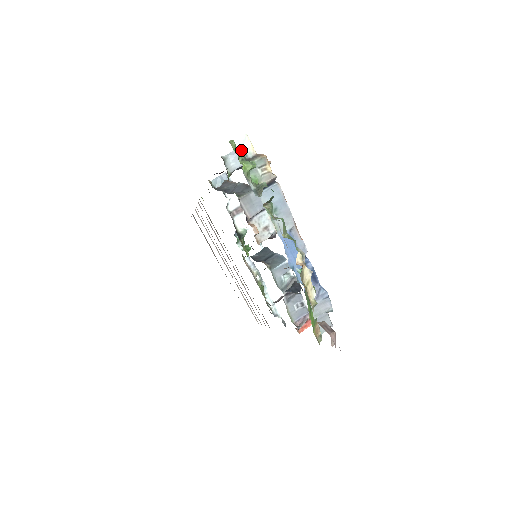
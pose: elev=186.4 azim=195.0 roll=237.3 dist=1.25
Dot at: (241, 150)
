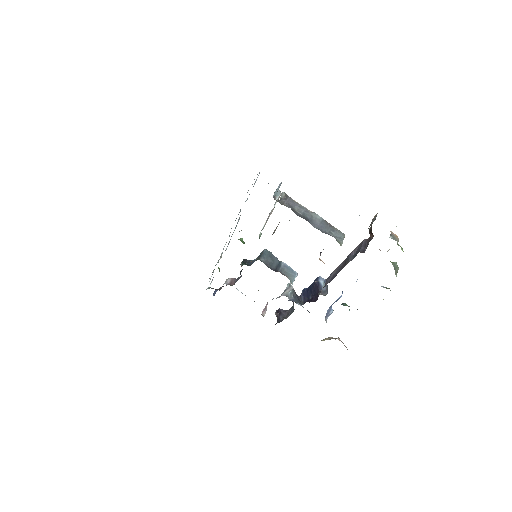
Dot at: occluded
